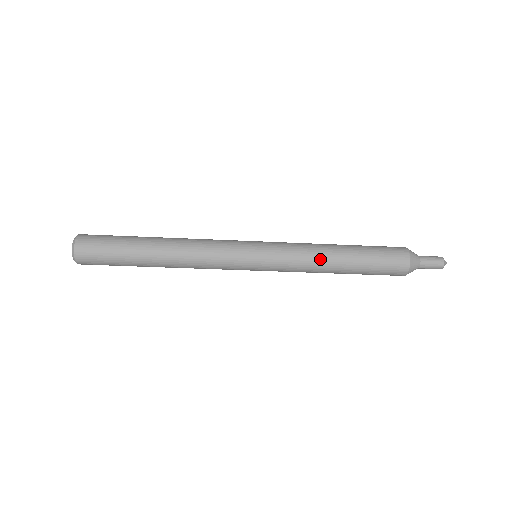
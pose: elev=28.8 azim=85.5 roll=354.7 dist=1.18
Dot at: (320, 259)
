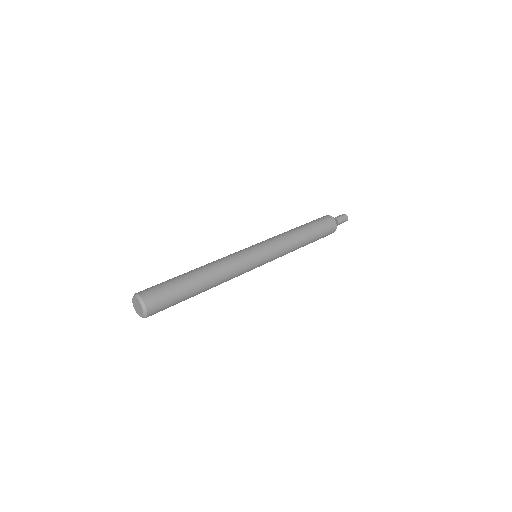
Dot at: occluded
